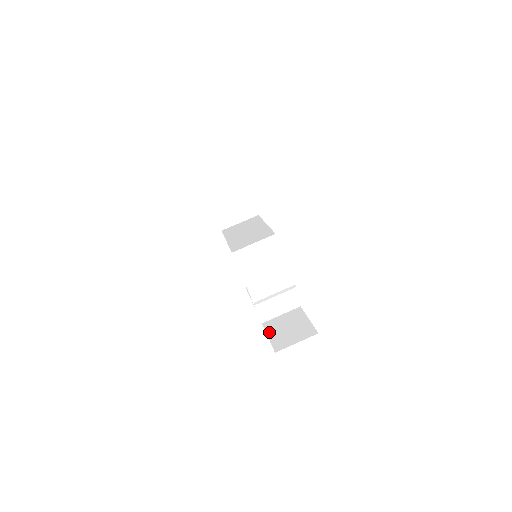
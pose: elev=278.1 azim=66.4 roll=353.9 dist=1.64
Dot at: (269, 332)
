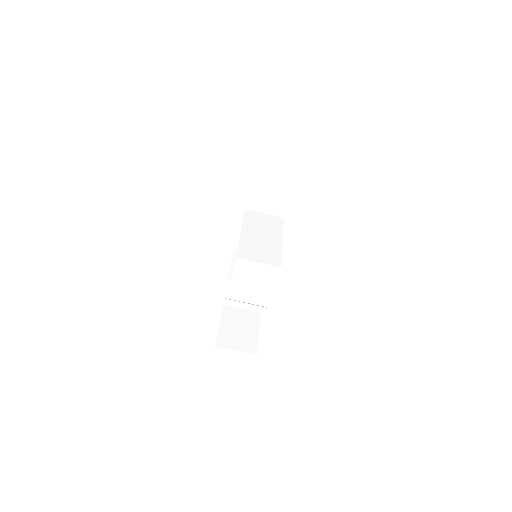
Dot at: (223, 320)
